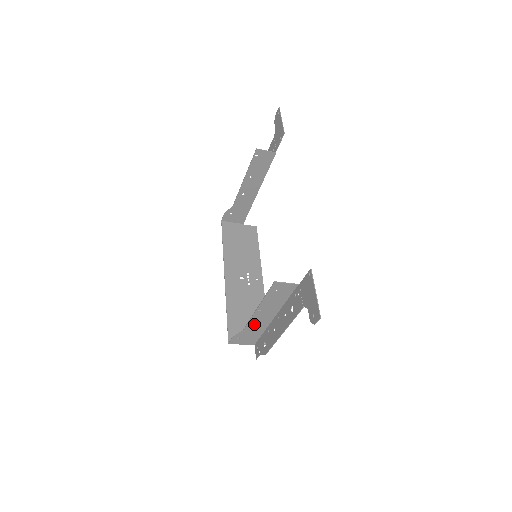
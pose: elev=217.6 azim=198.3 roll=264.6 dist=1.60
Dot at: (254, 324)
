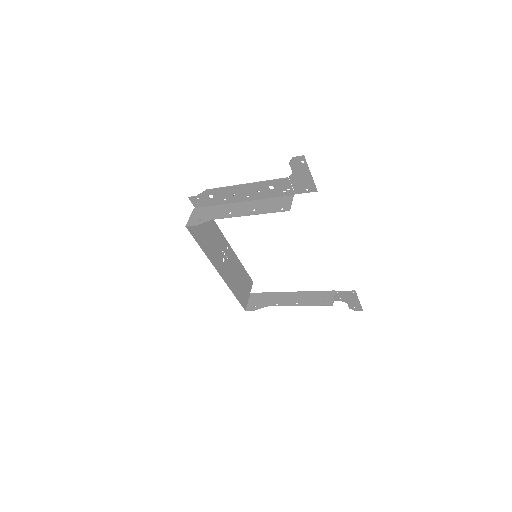
Dot at: (278, 302)
